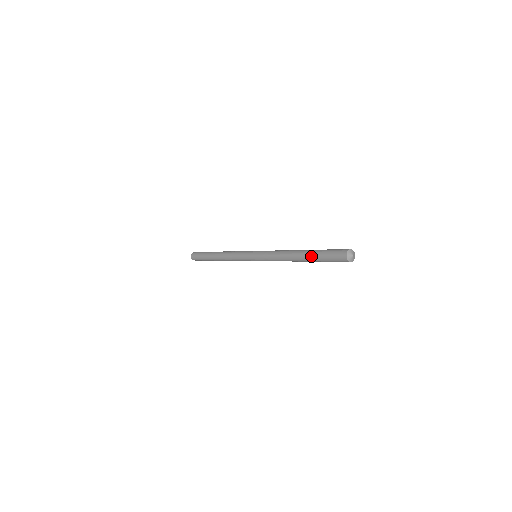
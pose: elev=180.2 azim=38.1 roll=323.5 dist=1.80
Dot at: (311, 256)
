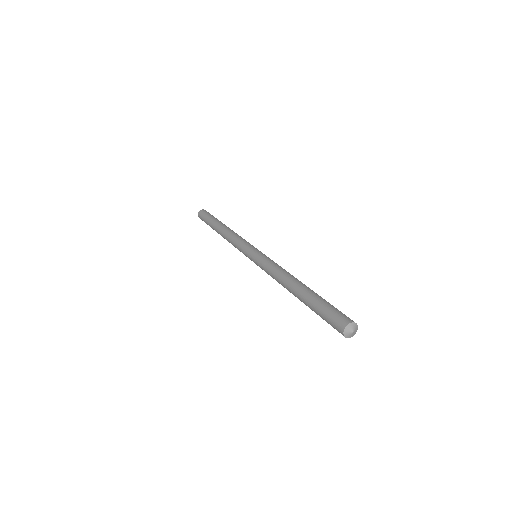
Dot at: (307, 299)
